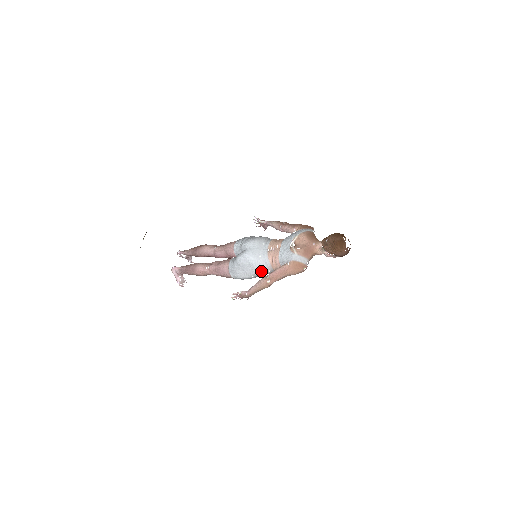
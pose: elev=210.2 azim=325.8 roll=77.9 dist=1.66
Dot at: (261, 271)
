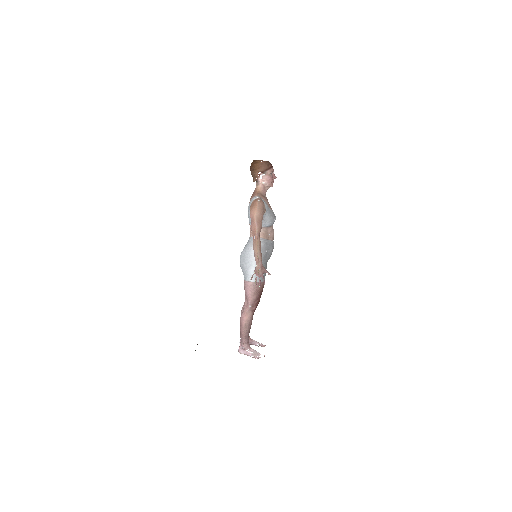
Dot at: occluded
